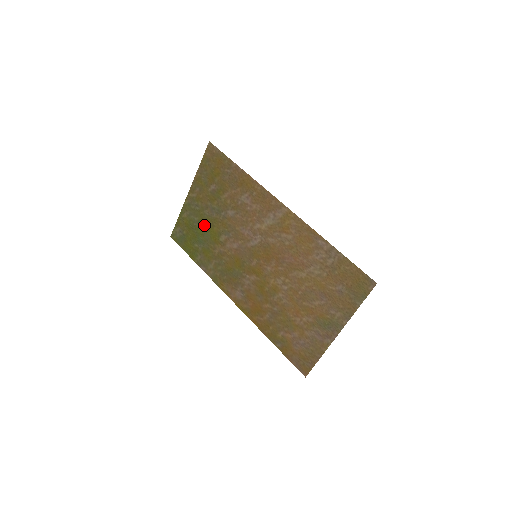
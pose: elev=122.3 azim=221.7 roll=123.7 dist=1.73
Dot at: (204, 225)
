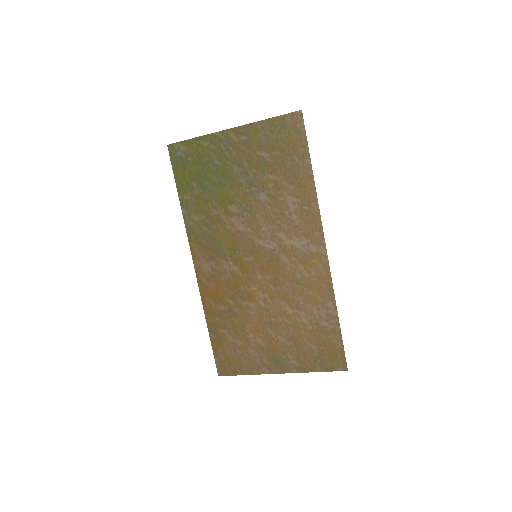
Dot at: (221, 177)
